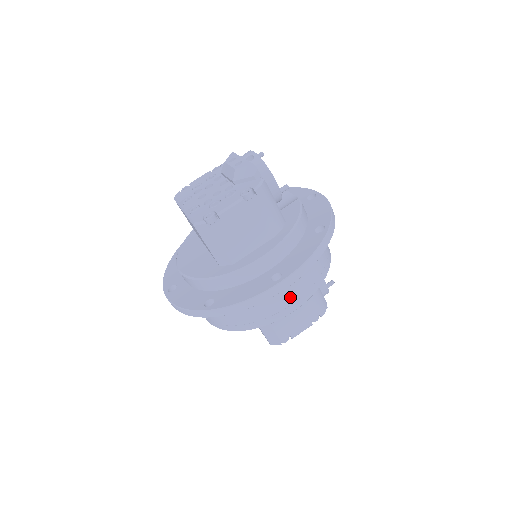
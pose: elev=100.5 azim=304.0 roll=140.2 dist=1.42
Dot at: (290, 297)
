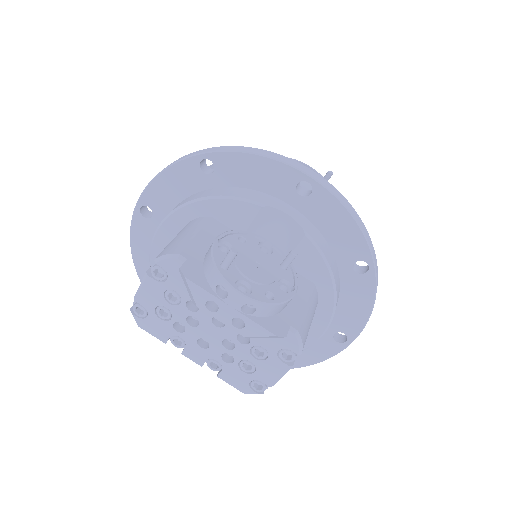
Dot at: occluded
